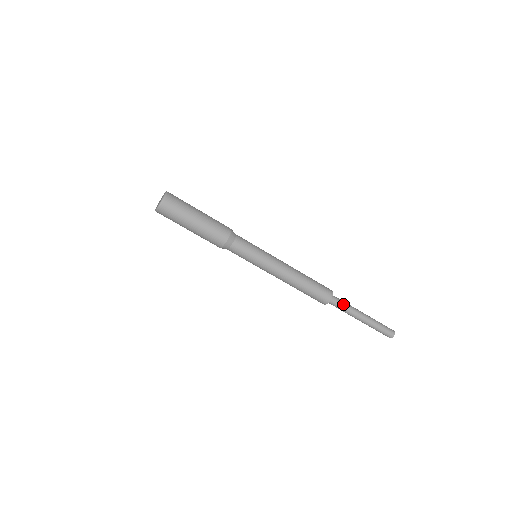
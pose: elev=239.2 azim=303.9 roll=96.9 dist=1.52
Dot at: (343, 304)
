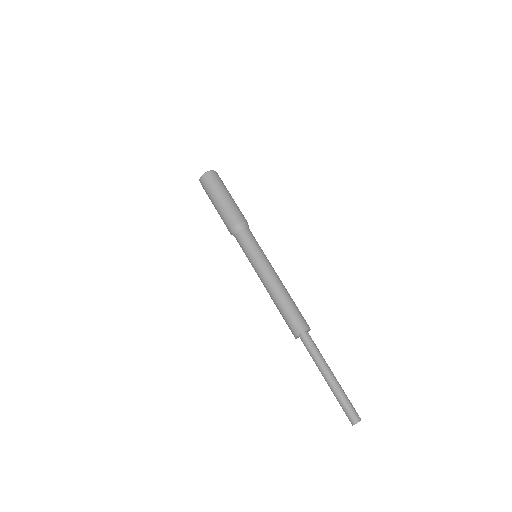
Dot at: (314, 348)
